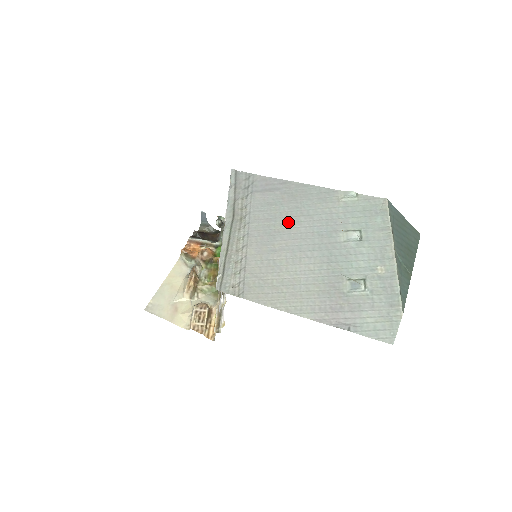
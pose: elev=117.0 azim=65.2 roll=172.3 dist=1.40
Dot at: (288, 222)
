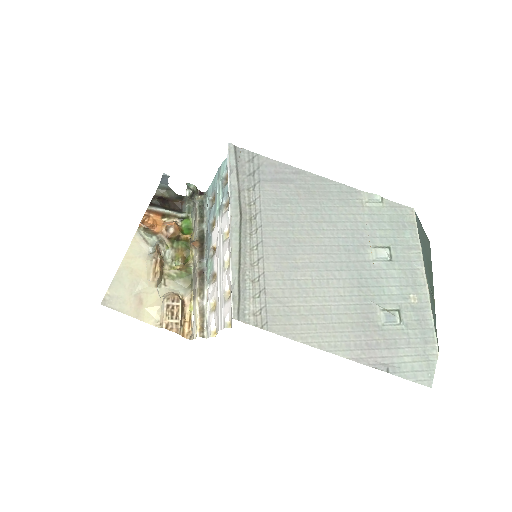
Dot at: (309, 229)
